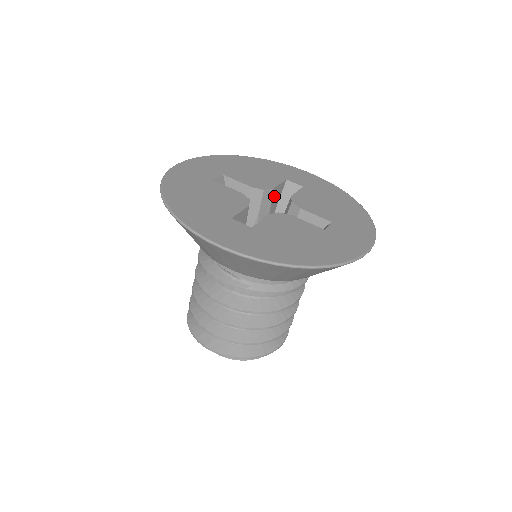
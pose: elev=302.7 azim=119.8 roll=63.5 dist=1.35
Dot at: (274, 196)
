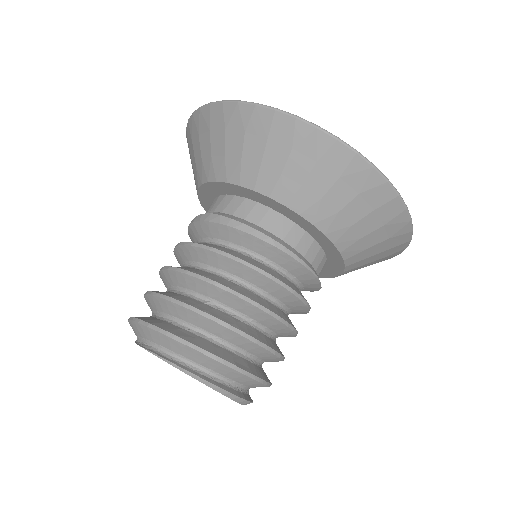
Dot at: occluded
